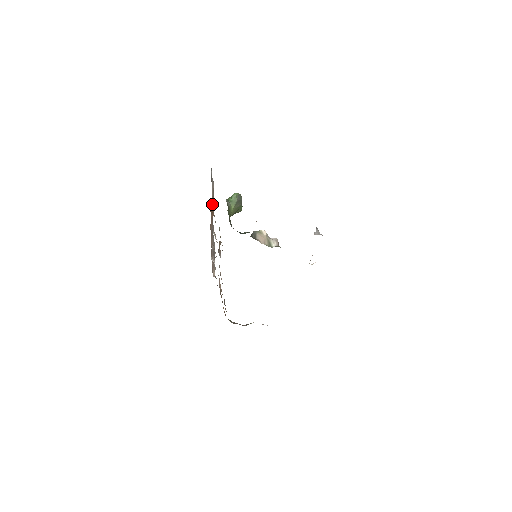
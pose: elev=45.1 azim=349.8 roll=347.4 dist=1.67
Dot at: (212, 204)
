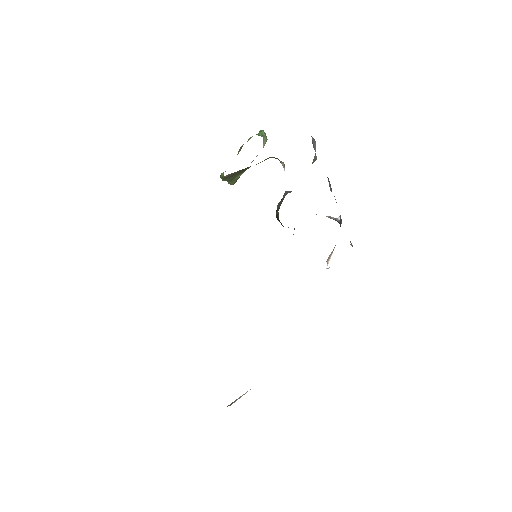
Dot at: occluded
